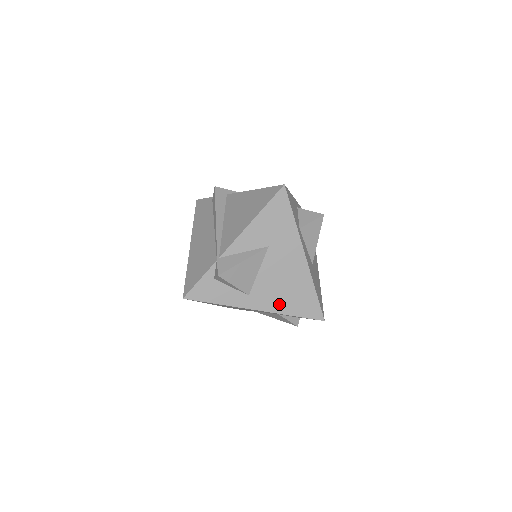
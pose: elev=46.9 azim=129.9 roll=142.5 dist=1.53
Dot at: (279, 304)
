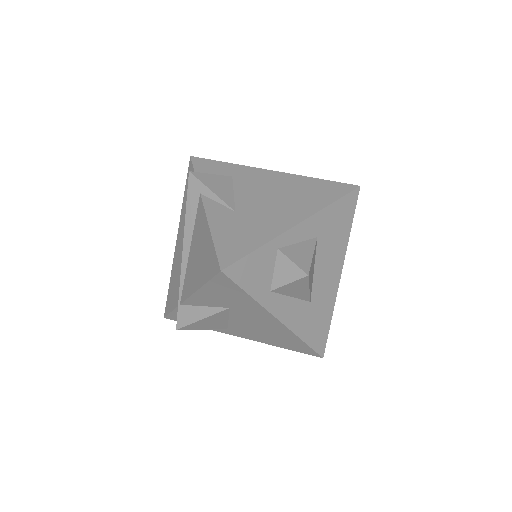
Dot at: (264, 339)
